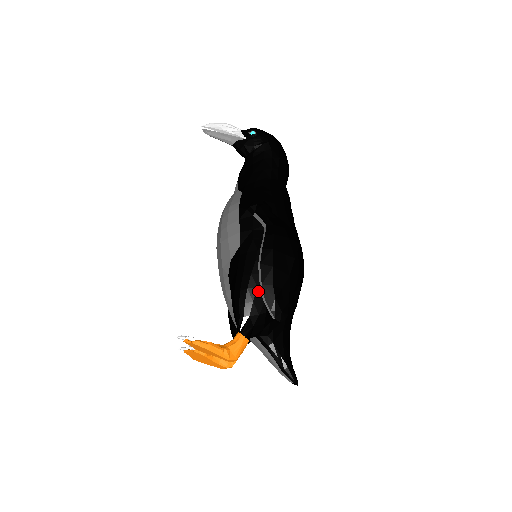
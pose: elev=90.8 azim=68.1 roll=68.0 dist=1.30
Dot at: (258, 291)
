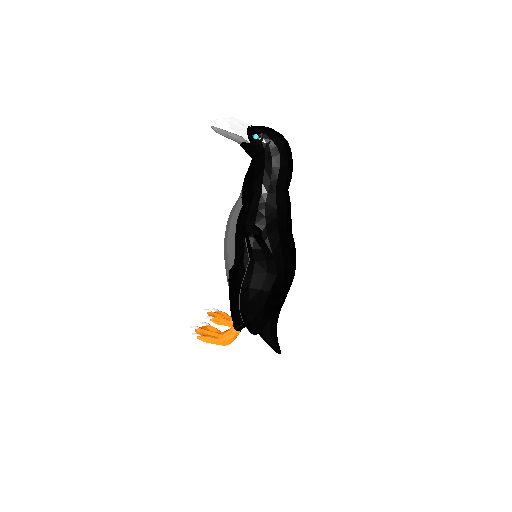
Dot at: occluded
